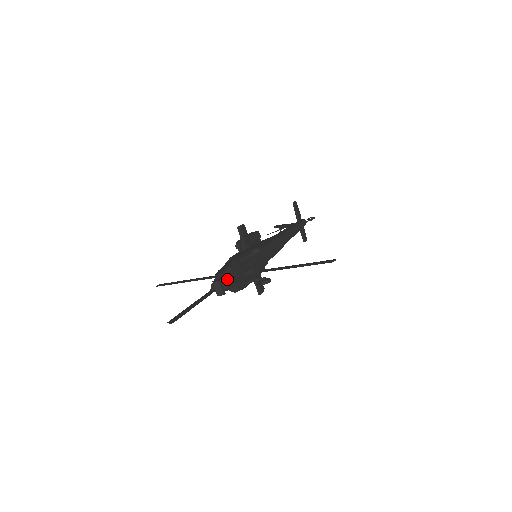
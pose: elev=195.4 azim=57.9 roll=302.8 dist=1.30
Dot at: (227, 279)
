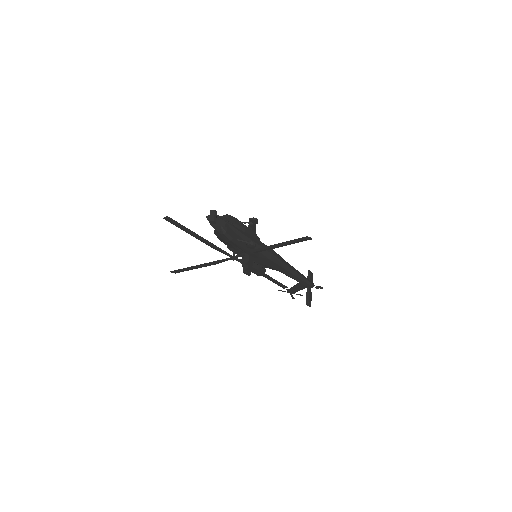
Dot at: (222, 216)
